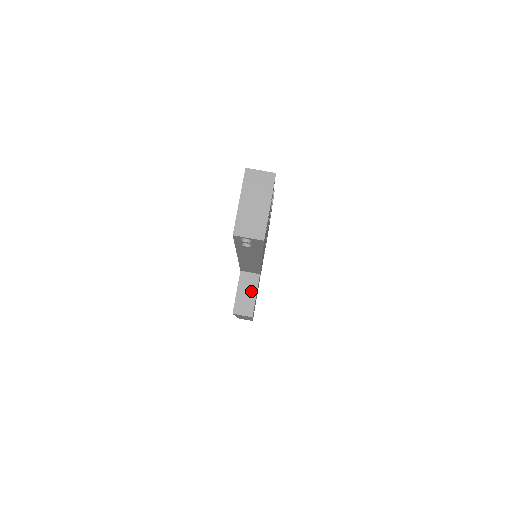
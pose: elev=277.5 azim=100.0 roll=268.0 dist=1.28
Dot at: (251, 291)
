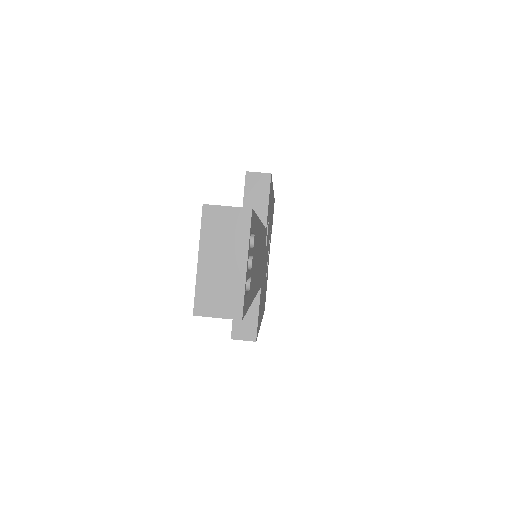
Dot at: (251, 309)
